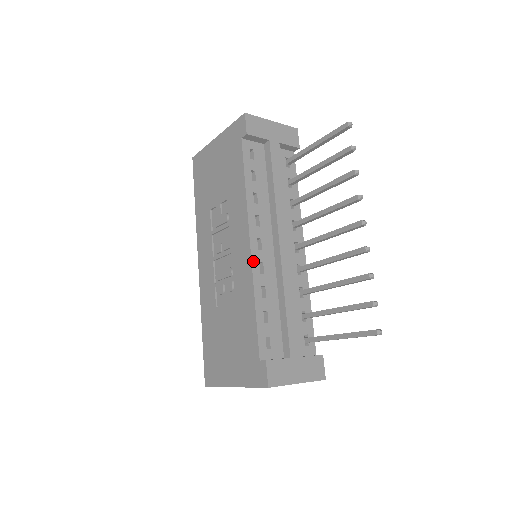
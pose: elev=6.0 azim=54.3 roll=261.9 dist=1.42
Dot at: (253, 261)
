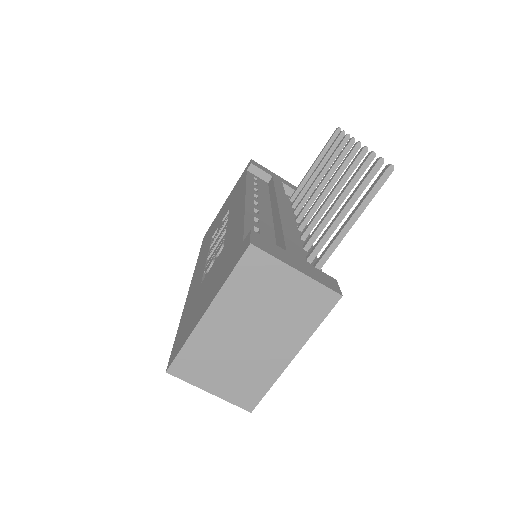
Dot at: (247, 204)
